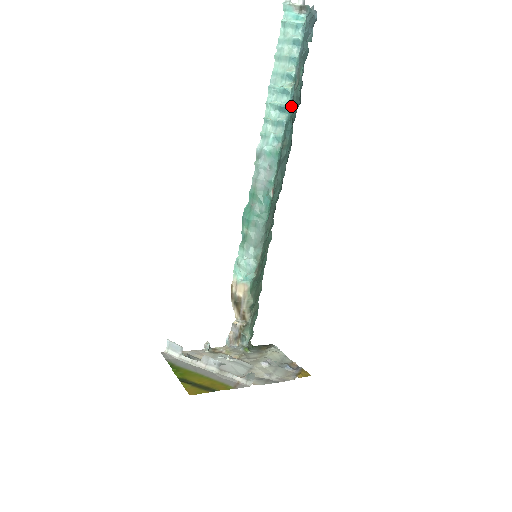
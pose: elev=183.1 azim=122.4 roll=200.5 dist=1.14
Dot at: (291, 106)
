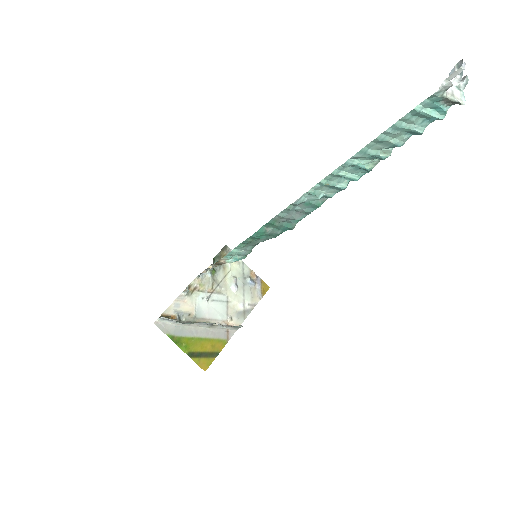
Dot at: (359, 173)
